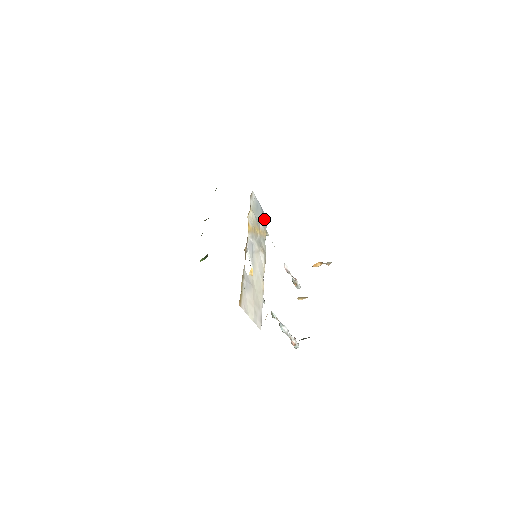
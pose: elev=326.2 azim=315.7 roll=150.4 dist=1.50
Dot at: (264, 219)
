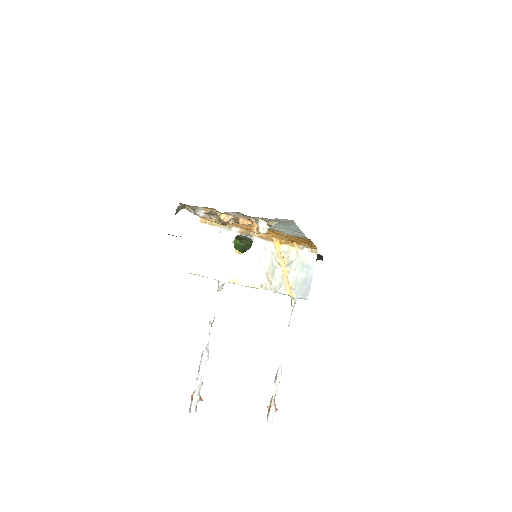
Dot at: (304, 288)
